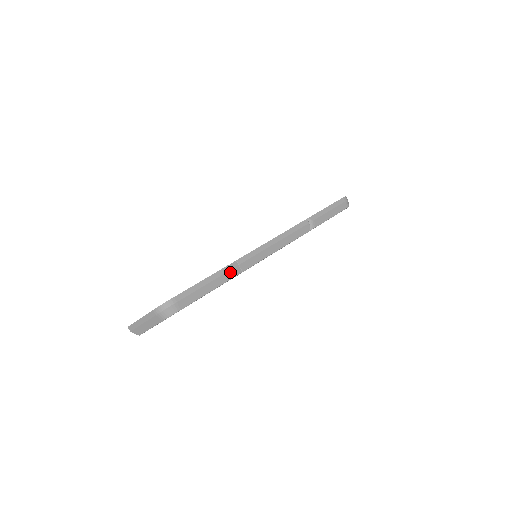
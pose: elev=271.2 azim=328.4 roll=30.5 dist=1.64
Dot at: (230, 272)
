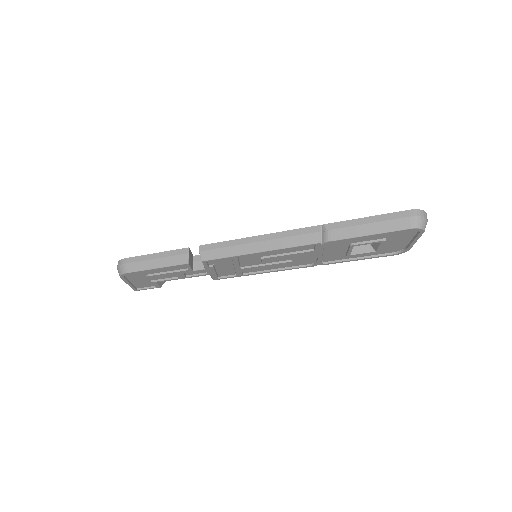
Dot at: (187, 255)
